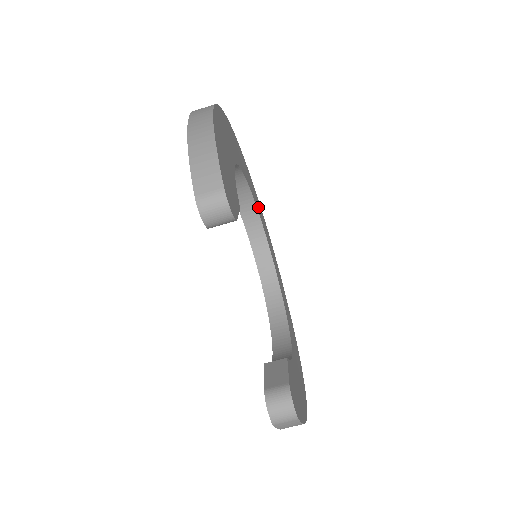
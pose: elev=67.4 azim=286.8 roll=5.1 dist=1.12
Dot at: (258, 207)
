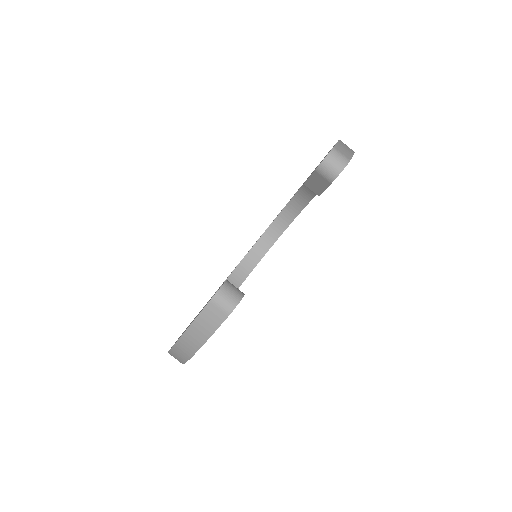
Dot at: occluded
